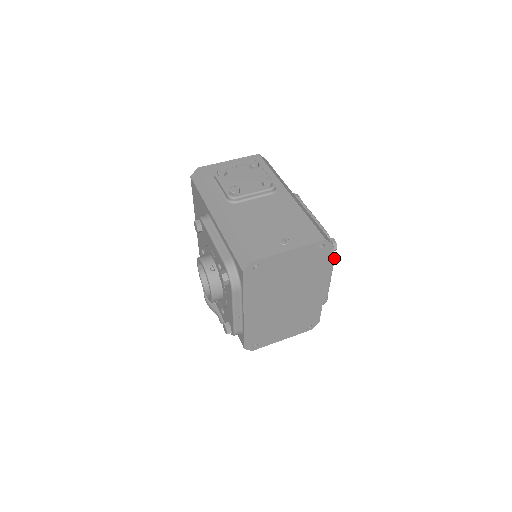
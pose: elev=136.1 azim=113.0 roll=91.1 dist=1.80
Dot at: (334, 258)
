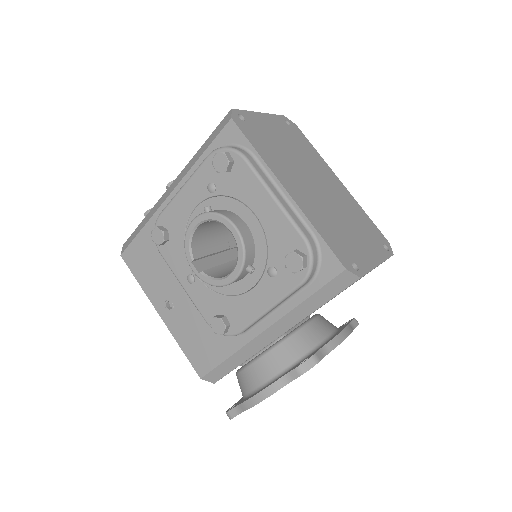
Dot at: occluded
